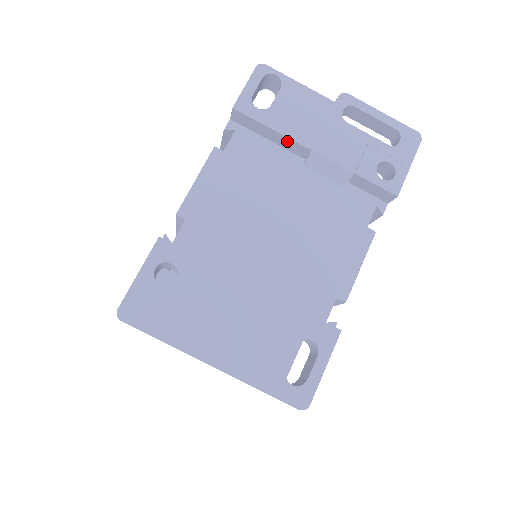
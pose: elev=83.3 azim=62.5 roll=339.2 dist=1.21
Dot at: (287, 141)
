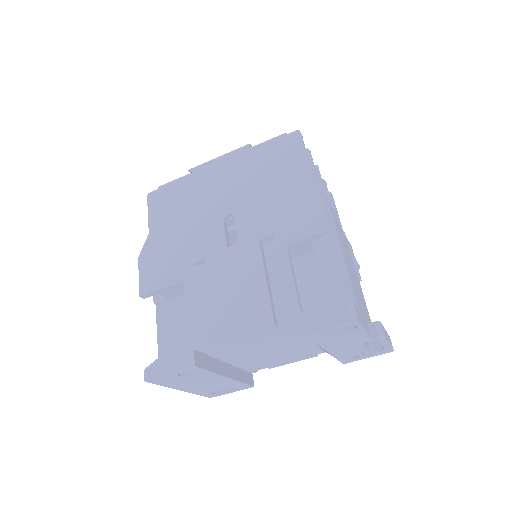
Dot at: occluded
